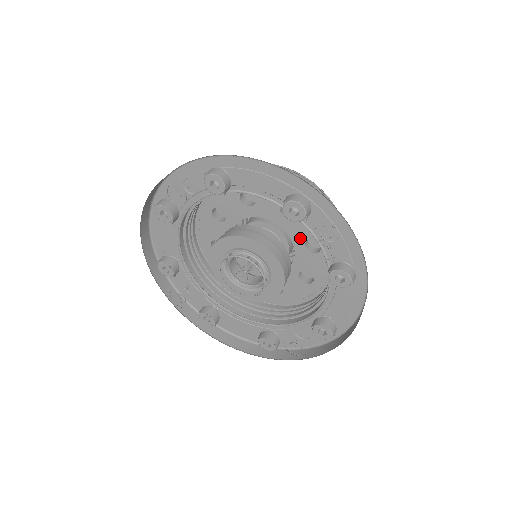
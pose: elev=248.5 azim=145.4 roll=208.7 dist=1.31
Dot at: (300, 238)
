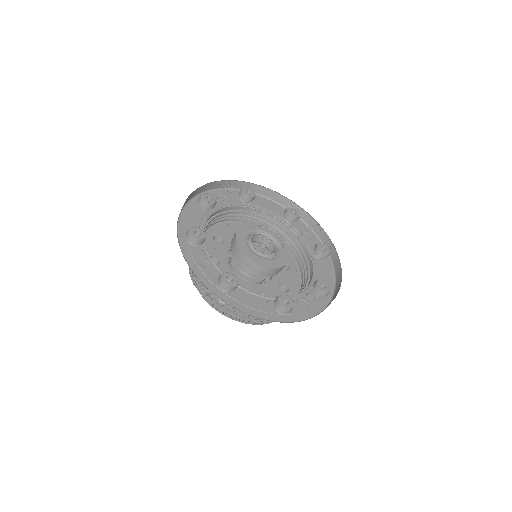
Dot at: occluded
